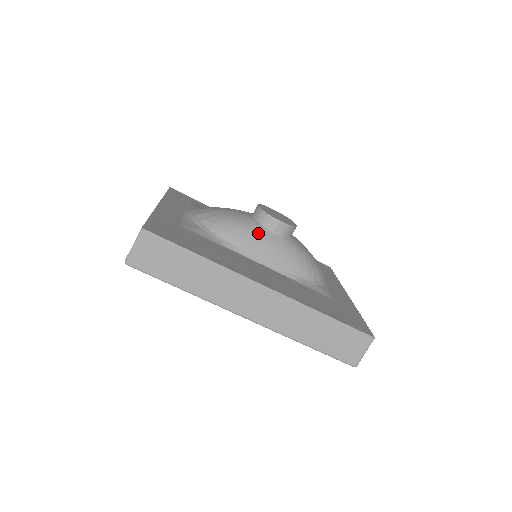
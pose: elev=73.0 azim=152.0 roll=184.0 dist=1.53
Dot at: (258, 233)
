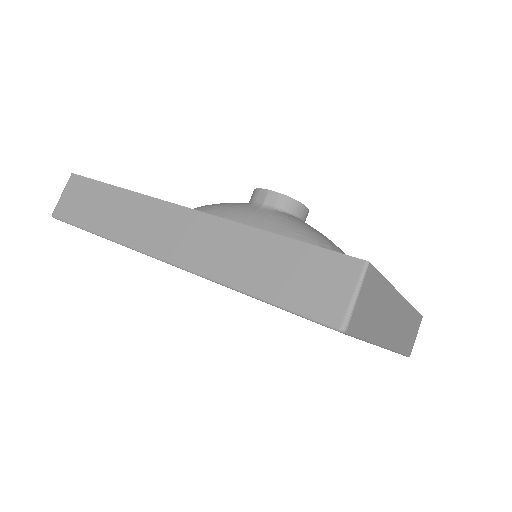
Dot at: (240, 207)
